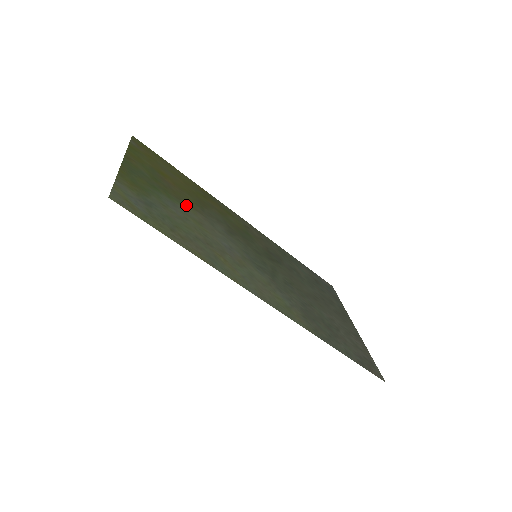
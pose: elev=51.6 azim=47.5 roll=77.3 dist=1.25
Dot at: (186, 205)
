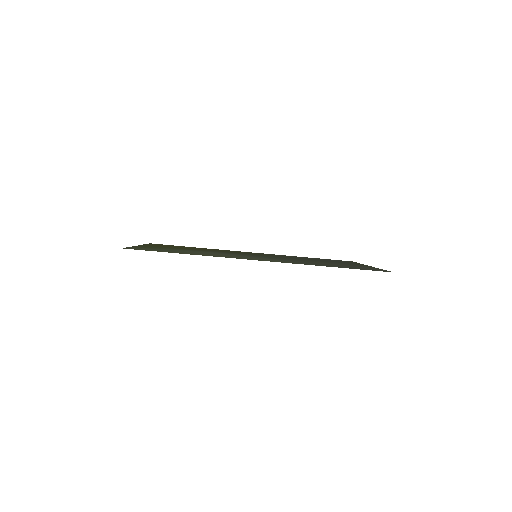
Dot at: occluded
